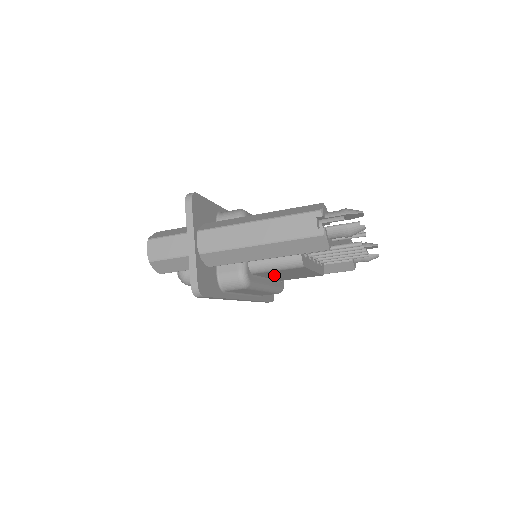
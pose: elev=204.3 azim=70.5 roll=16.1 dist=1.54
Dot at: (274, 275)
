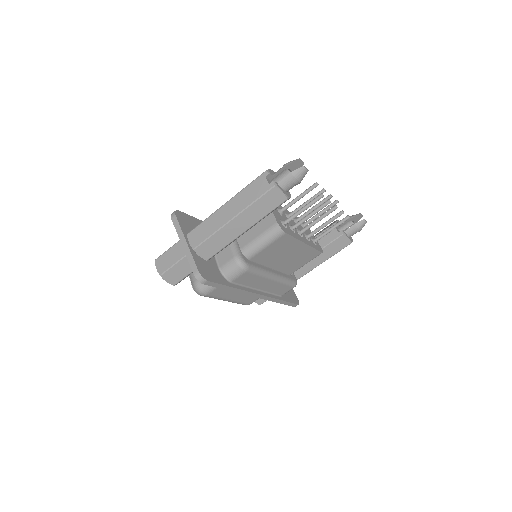
Dot at: (273, 260)
